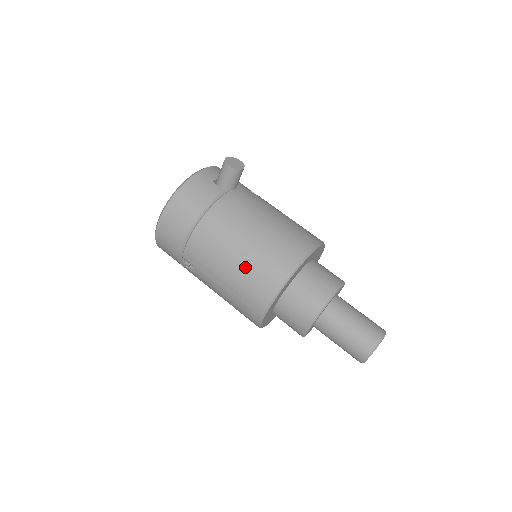
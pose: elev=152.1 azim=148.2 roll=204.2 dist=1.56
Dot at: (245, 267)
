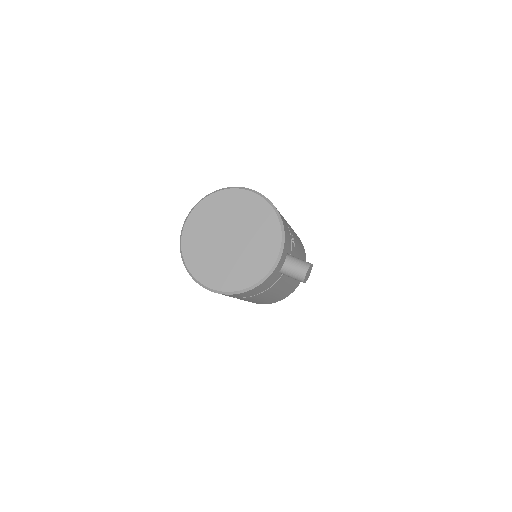
Dot at: occluded
